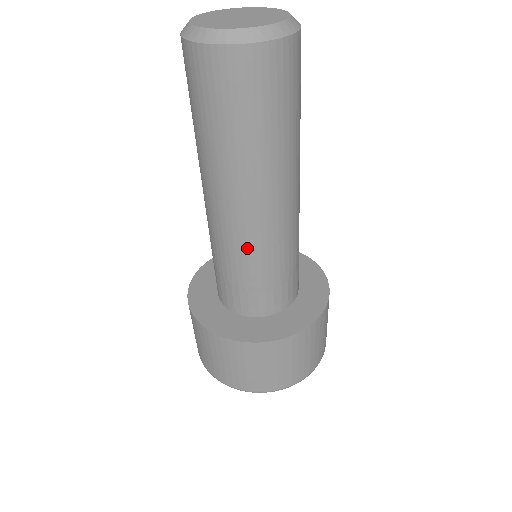
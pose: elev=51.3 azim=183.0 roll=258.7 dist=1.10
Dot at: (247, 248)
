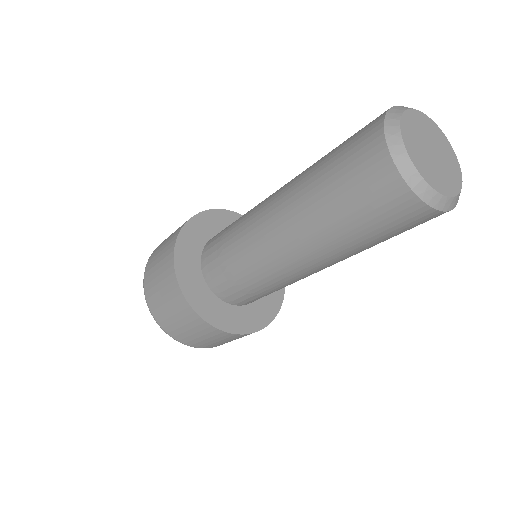
Dot at: (266, 271)
